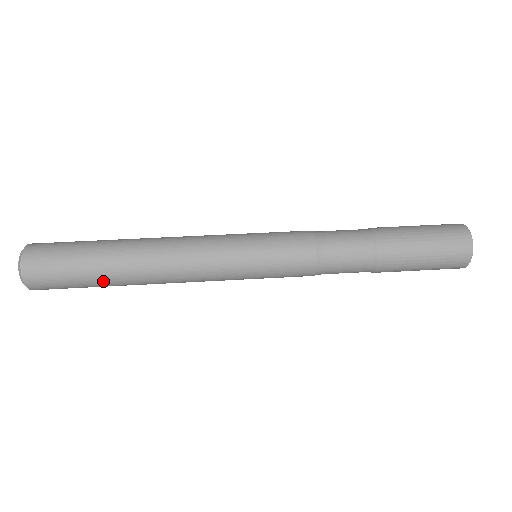
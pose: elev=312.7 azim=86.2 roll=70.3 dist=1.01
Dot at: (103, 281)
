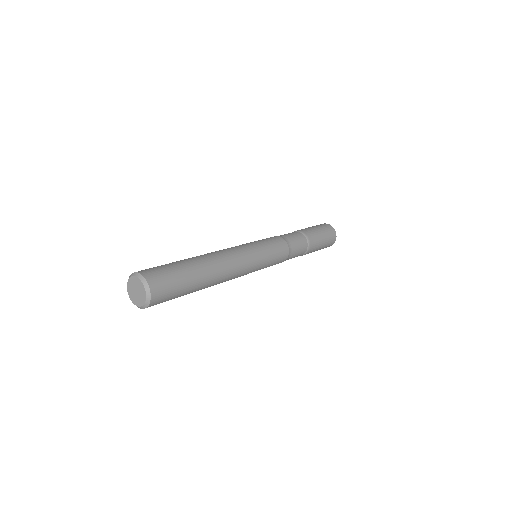
Dot at: (194, 270)
